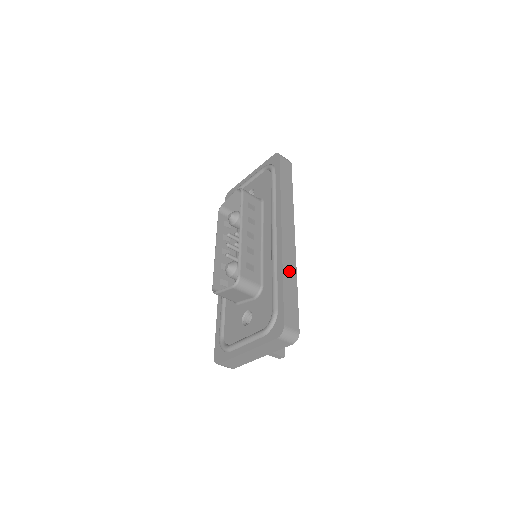
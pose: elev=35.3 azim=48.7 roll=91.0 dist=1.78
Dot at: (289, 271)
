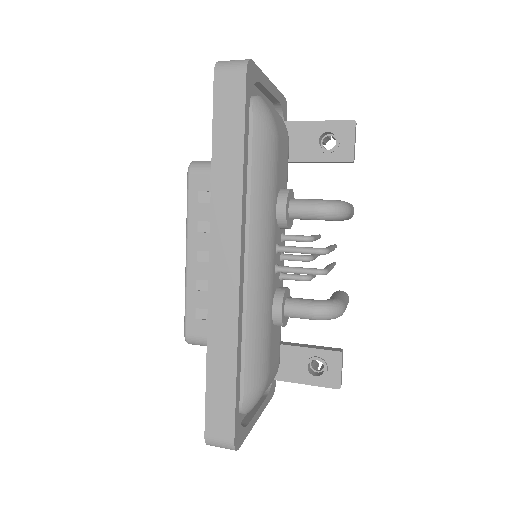
Dot at: (221, 342)
